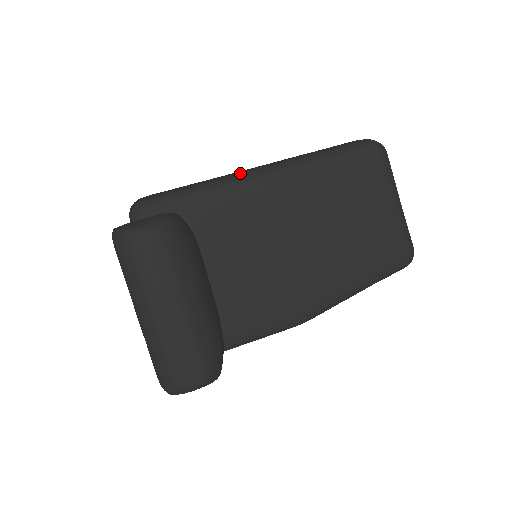
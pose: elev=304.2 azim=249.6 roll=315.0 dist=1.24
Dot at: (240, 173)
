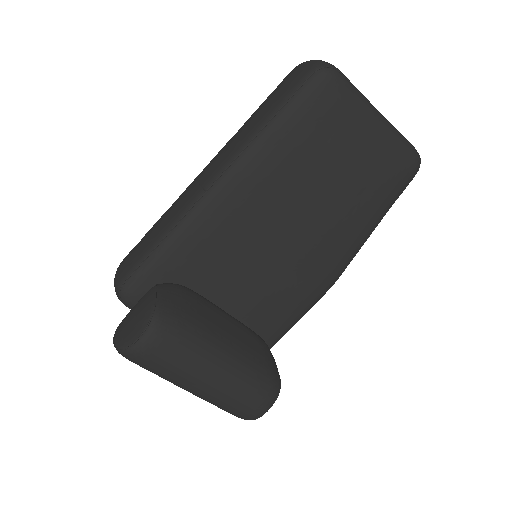
Dot at: (192, 199)
